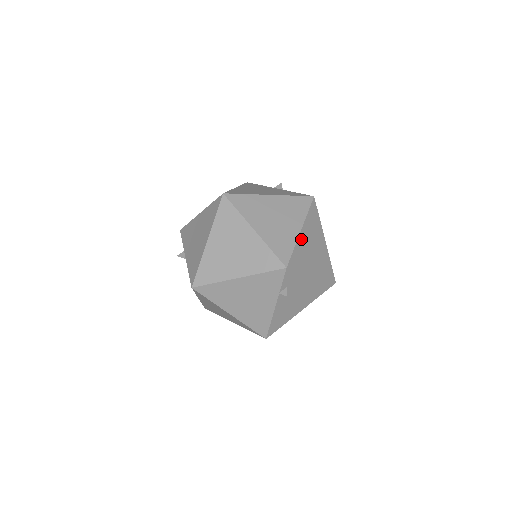
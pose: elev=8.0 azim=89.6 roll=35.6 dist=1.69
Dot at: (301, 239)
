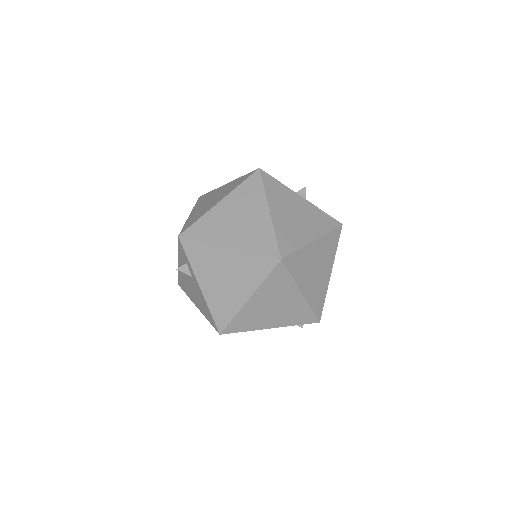
Dot at: occluded
